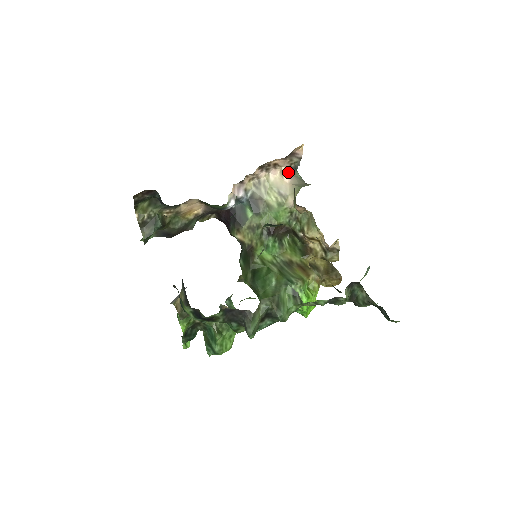
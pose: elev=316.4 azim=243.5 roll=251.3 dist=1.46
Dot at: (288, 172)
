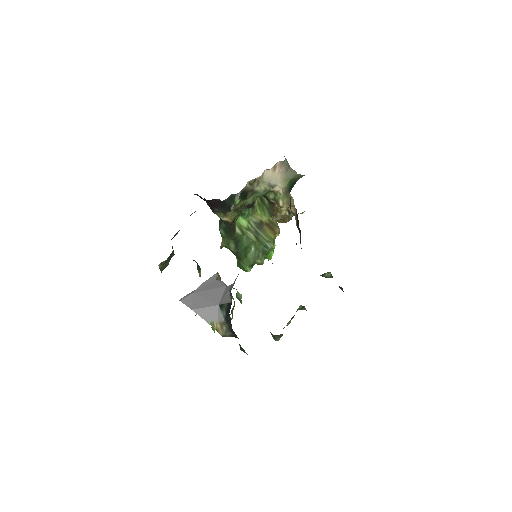
Dot at: (280, 164)
